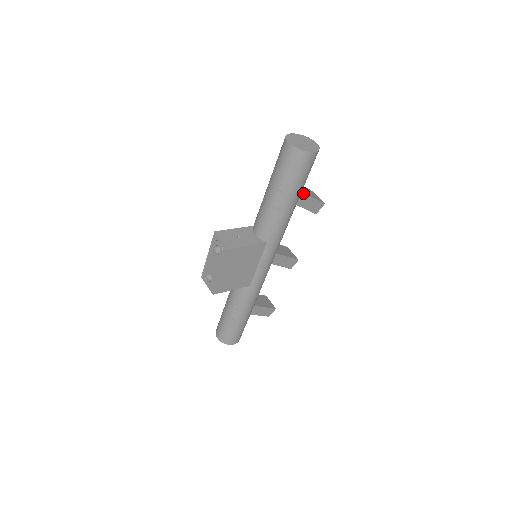
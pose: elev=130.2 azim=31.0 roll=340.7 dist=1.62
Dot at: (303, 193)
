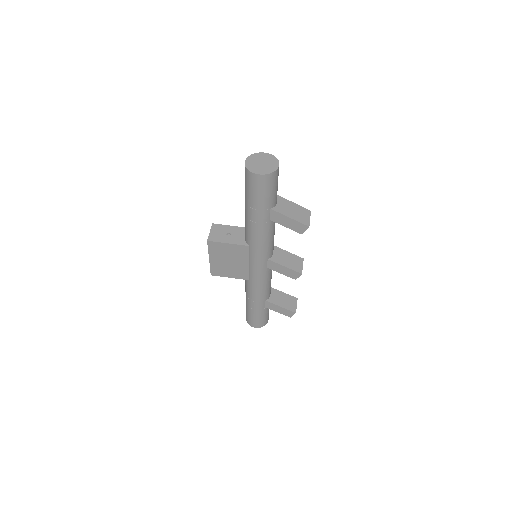
Dot at: (273, 210)
